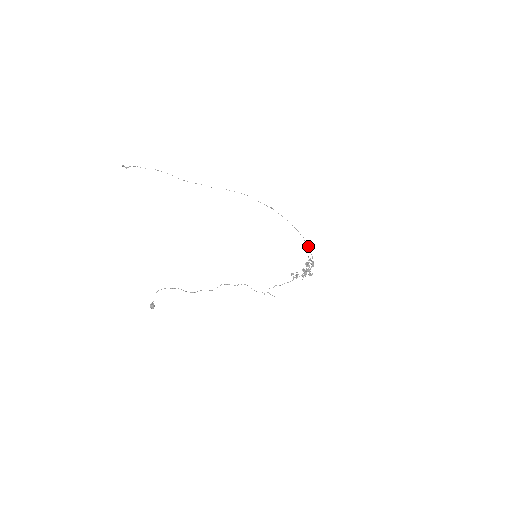
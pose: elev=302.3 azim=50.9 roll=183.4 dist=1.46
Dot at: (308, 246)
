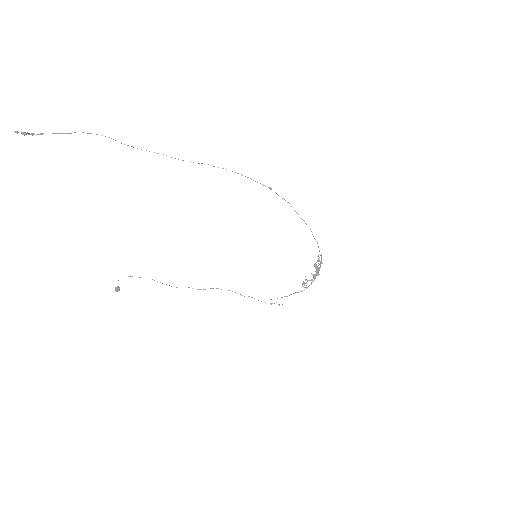
Dot at: occluded
